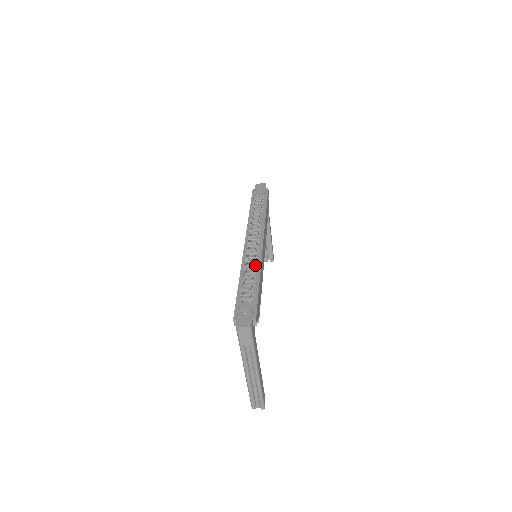
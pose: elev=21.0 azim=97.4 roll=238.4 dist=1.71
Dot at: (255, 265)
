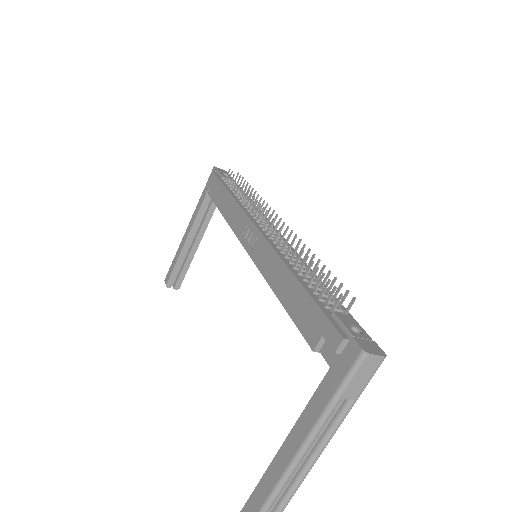
Dot at: (300, 261)
